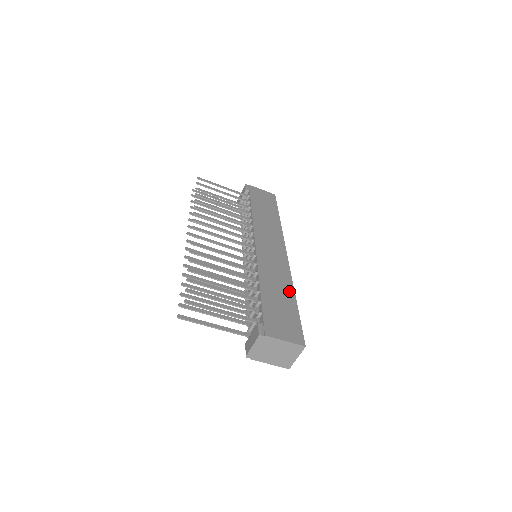
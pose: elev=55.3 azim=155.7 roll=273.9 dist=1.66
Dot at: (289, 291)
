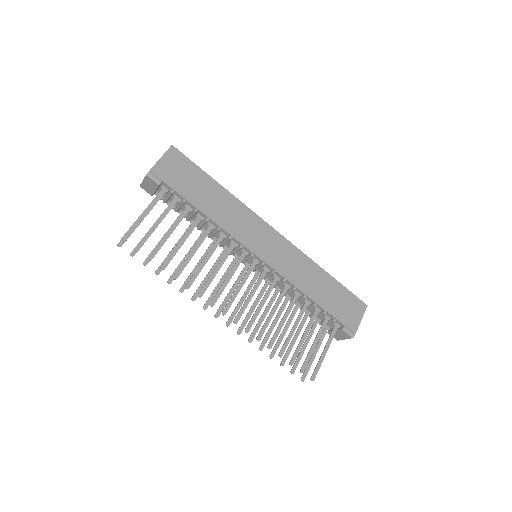
Dot at: (320, 273)
